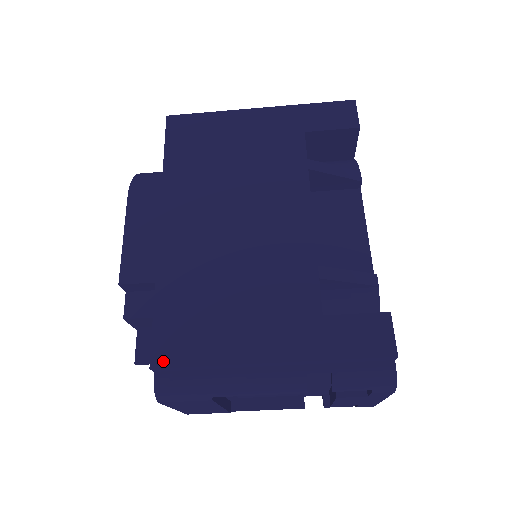
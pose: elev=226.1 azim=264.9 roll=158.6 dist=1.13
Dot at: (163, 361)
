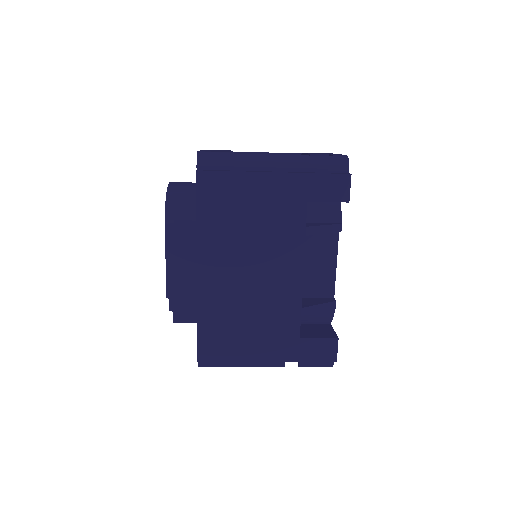
Dot at: (205, 359)
